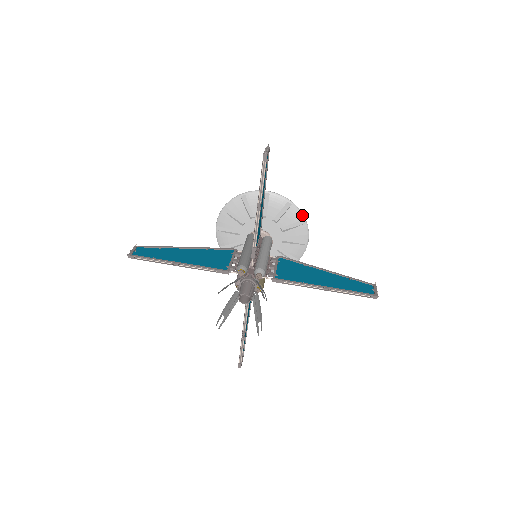
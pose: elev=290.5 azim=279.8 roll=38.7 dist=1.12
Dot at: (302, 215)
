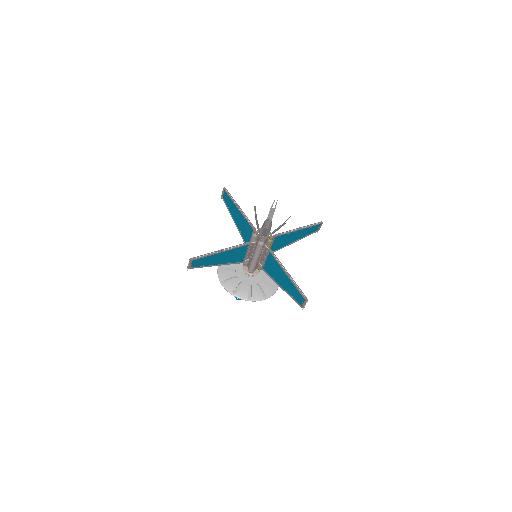
Dot at: occluded
